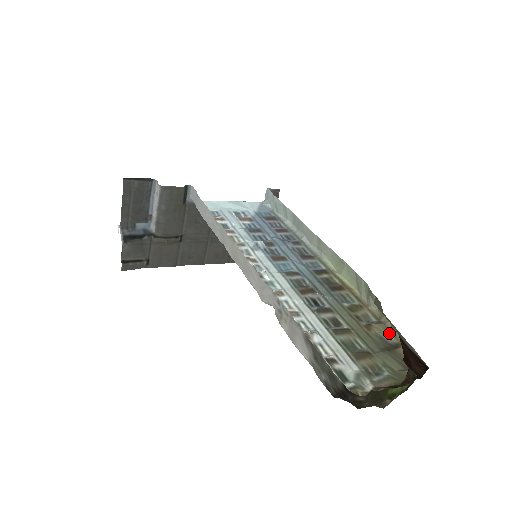
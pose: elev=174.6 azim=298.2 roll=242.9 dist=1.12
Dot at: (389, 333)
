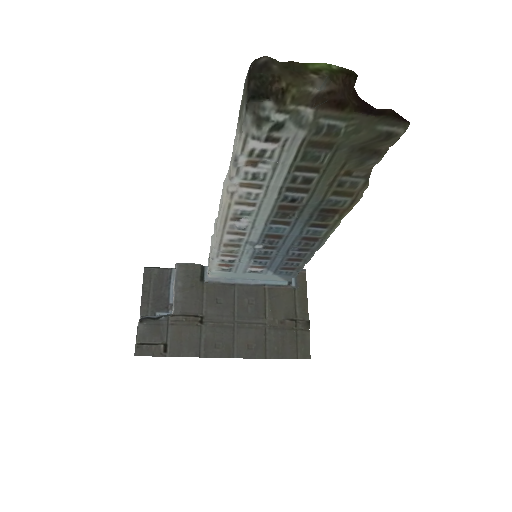
Dot at: (373, 165)
